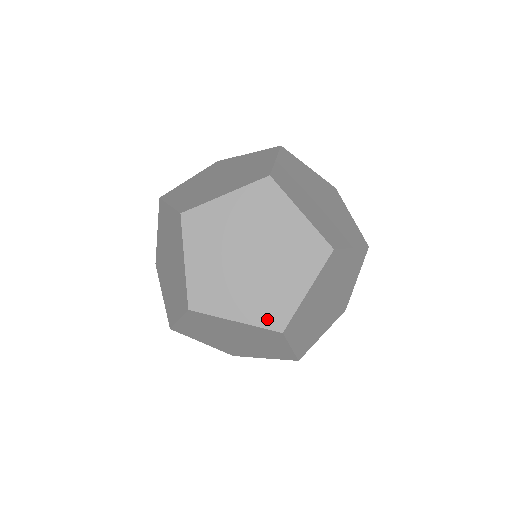
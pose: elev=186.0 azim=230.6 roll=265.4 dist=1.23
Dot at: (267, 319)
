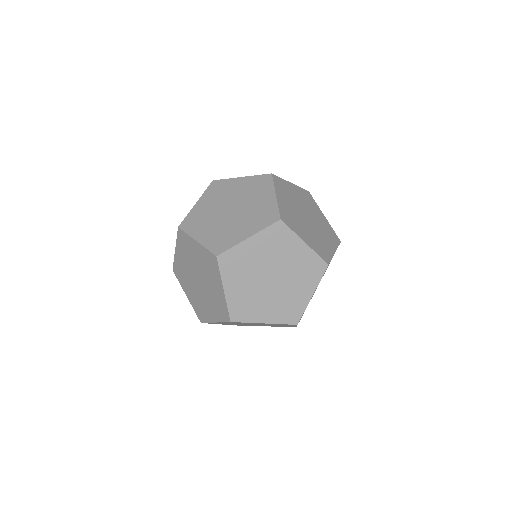
Dot at: (286, 318)
